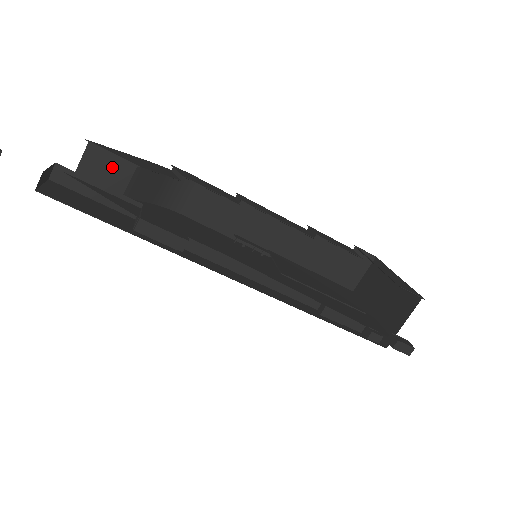
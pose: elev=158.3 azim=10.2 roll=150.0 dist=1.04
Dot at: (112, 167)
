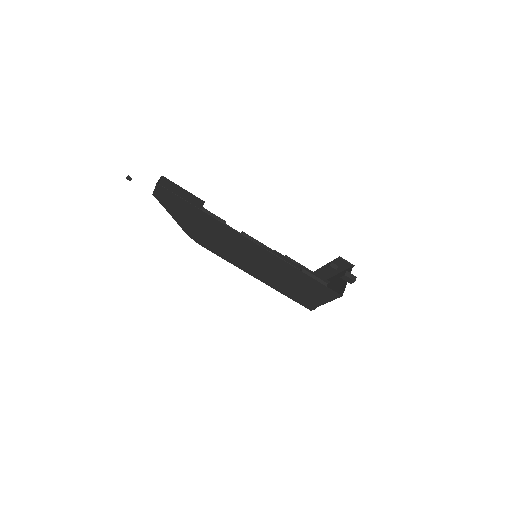
Dot at: occluded
